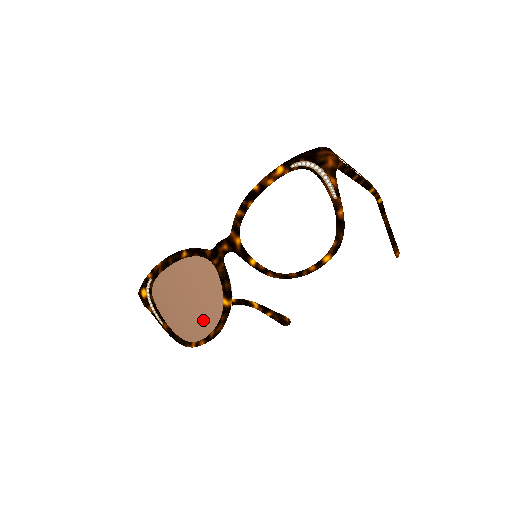
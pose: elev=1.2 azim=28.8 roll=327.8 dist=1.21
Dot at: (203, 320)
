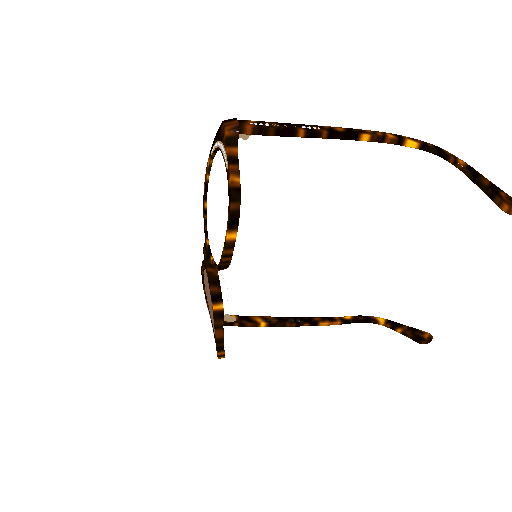
Dot at: (214, 329)
